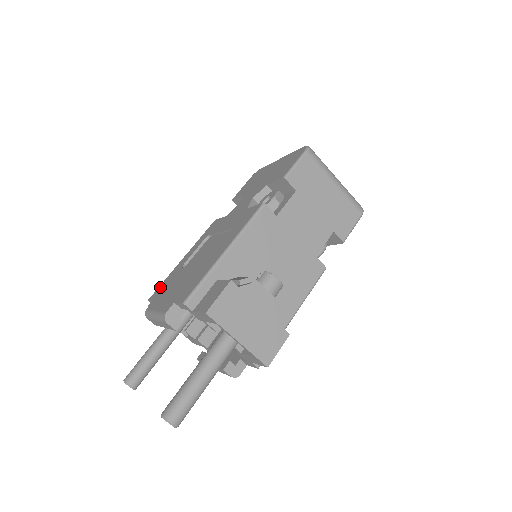
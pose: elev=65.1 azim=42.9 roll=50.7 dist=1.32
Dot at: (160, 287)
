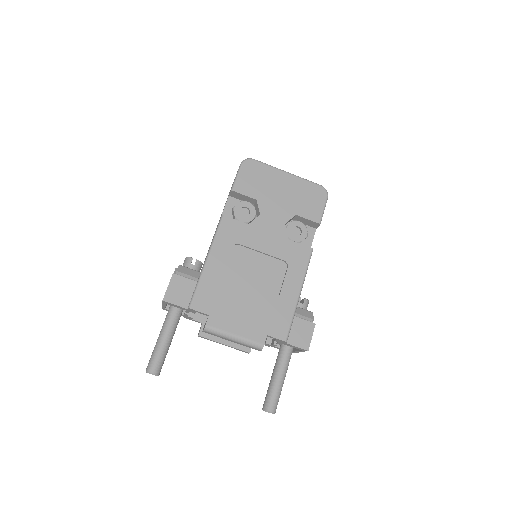
Dot at: (202, 296)
